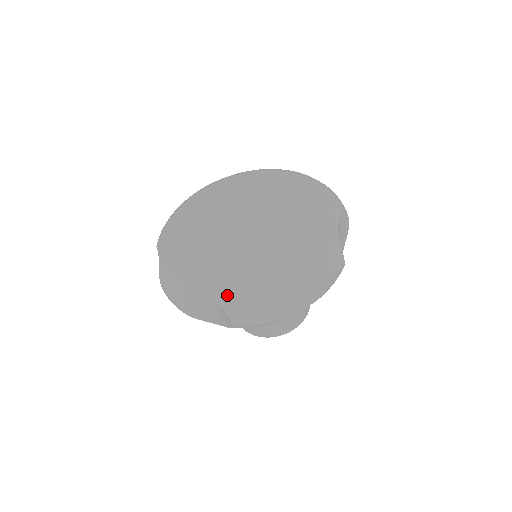
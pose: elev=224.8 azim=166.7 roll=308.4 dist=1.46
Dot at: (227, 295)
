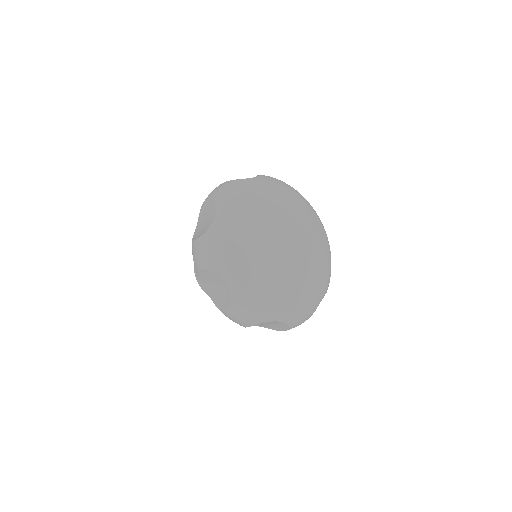
Dot at: (242, 301)
